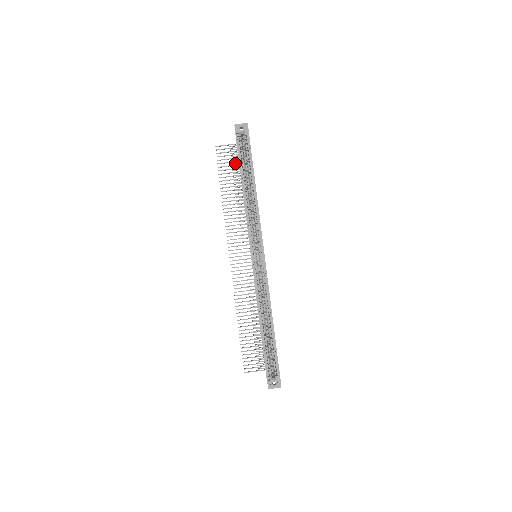
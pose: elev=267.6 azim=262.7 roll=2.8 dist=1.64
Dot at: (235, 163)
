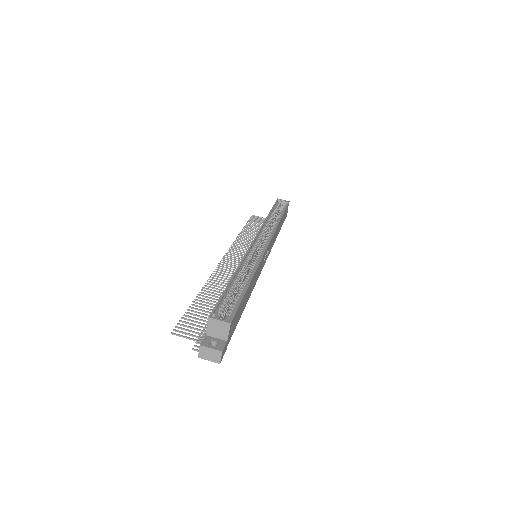
Dot at: occluded
